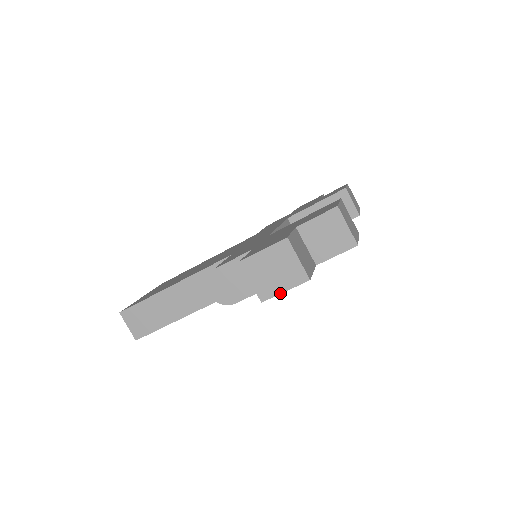
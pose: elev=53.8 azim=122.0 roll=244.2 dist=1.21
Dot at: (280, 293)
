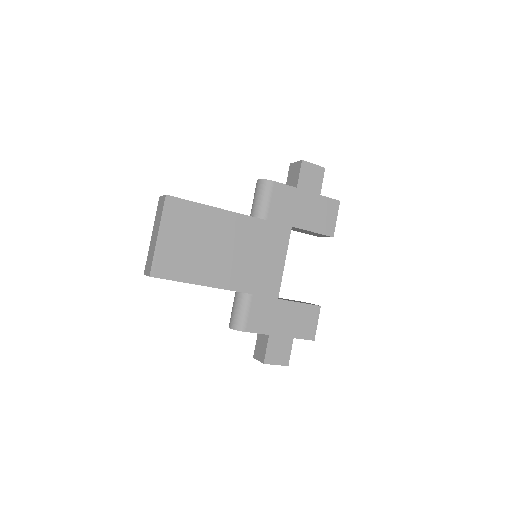
Dot at: occluded
